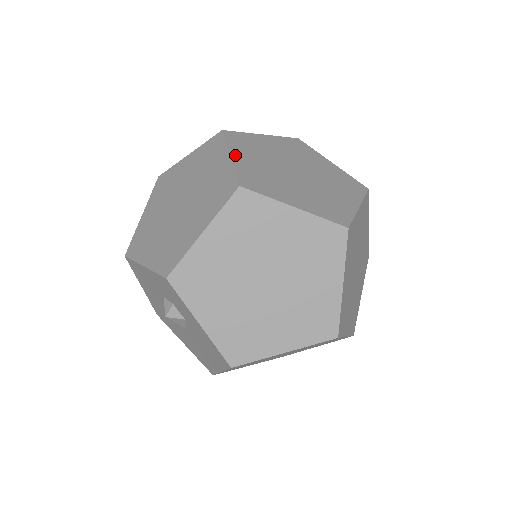
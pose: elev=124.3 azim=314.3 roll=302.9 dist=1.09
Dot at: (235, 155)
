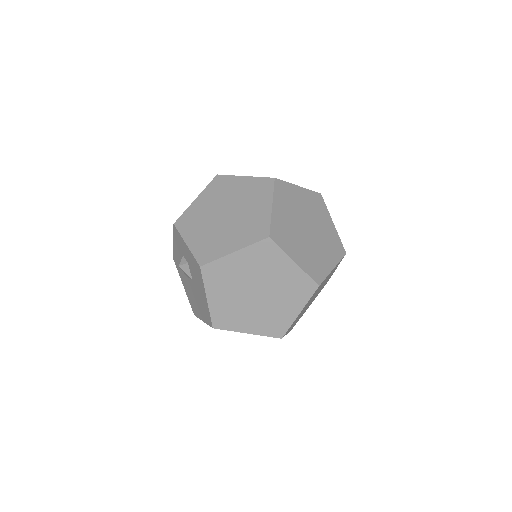
Dot at: occluded
